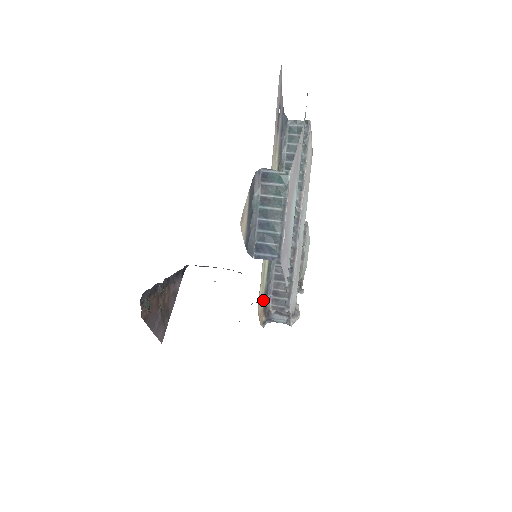
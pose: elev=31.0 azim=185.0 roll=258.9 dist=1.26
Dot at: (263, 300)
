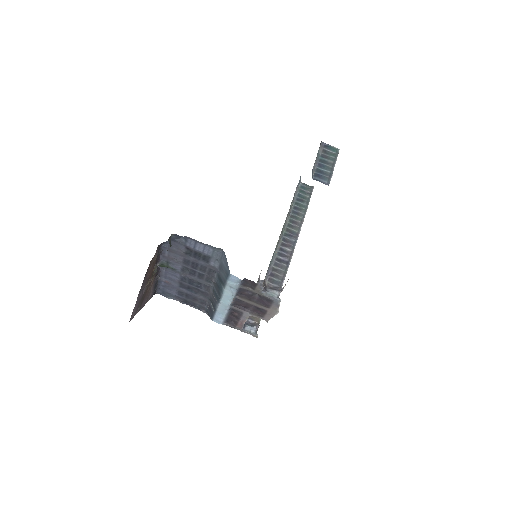
Dot at: occluded
